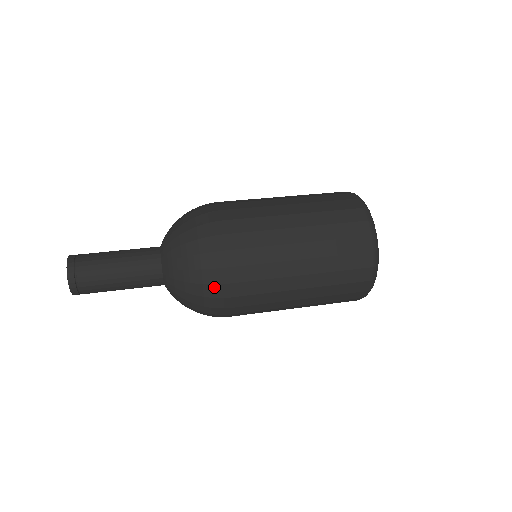
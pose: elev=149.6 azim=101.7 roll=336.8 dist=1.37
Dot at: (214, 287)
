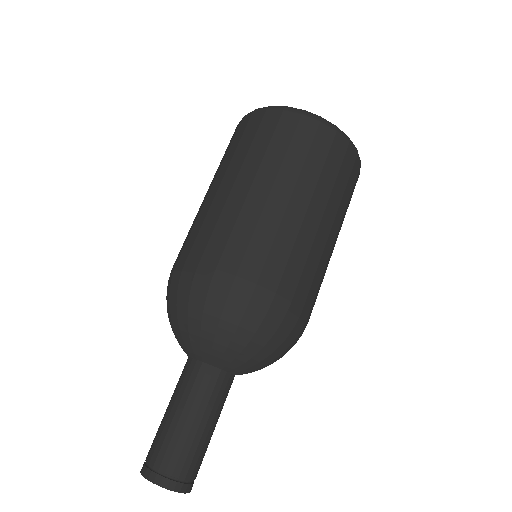
Dot at: (299, 334)
